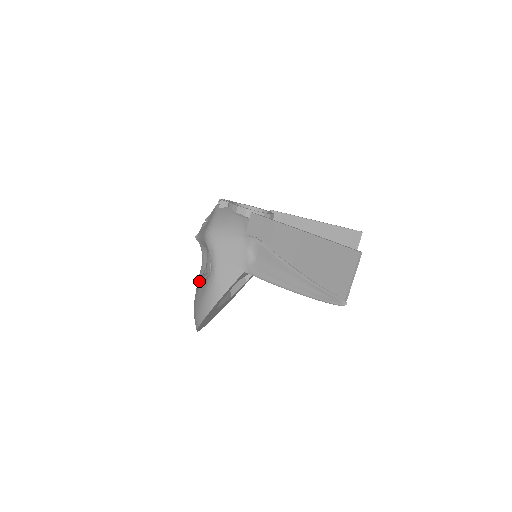
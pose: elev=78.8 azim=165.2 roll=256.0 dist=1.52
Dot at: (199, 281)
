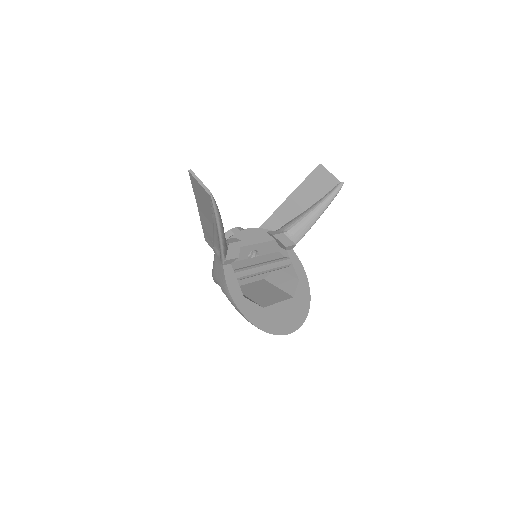
Dot at: occluded
